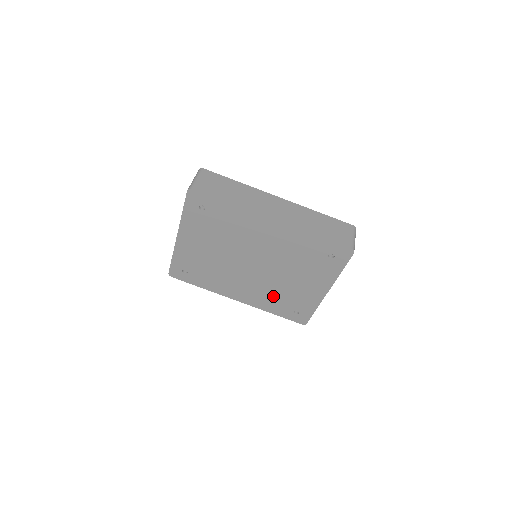
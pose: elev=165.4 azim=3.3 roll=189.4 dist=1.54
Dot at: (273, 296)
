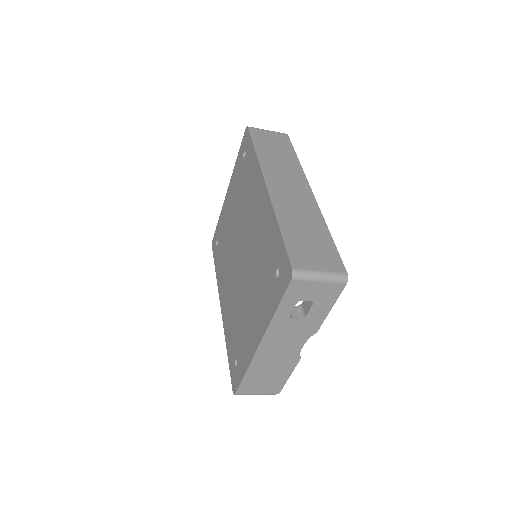
Dot at: (235, 319)
